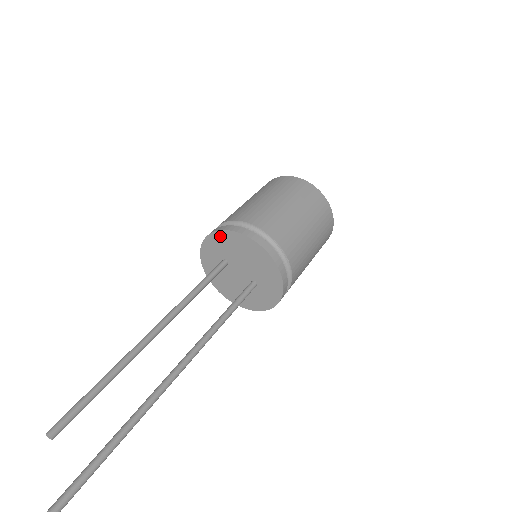
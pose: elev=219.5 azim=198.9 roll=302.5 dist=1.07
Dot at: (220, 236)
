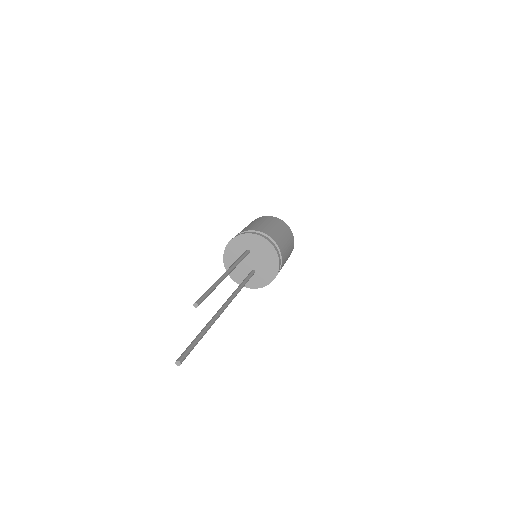
Dot at: (261, 240)
